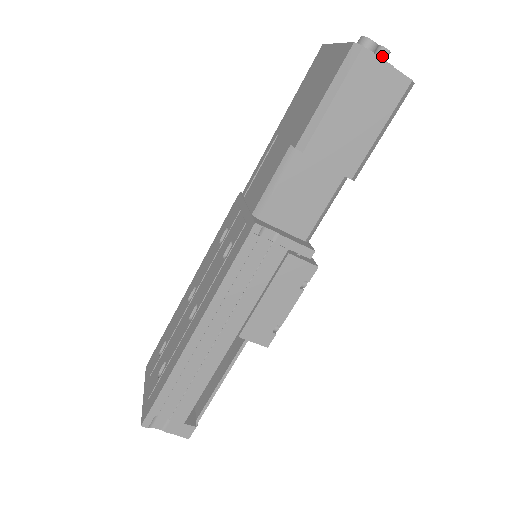
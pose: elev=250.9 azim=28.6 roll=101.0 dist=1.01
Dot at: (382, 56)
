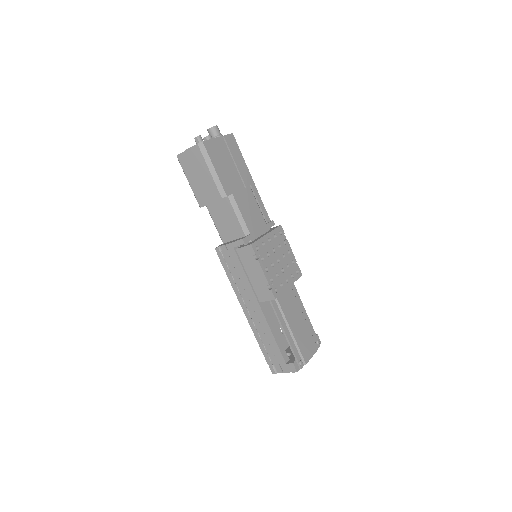
Dot at: (197, 141)
